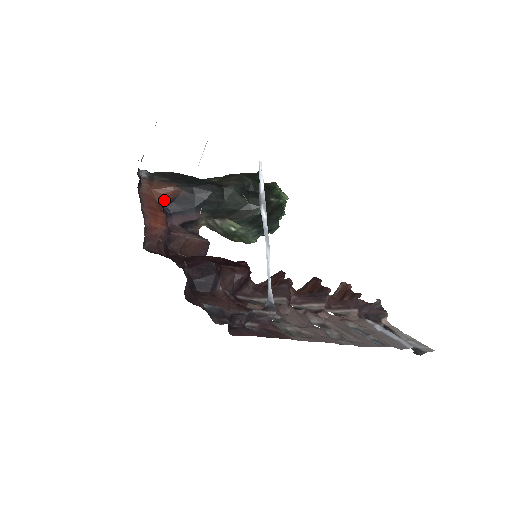
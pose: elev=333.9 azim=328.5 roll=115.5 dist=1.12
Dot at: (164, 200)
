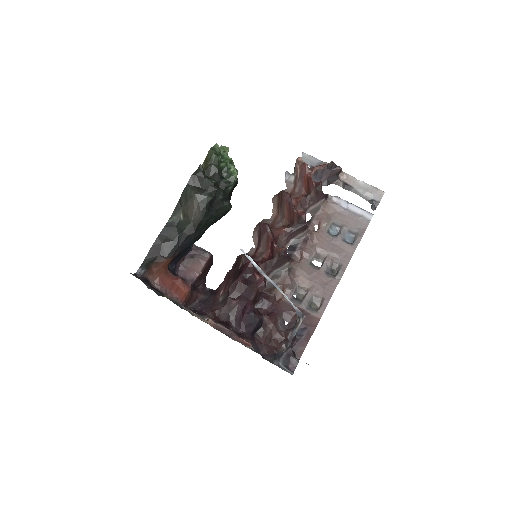
Dot at: (167, 268)
